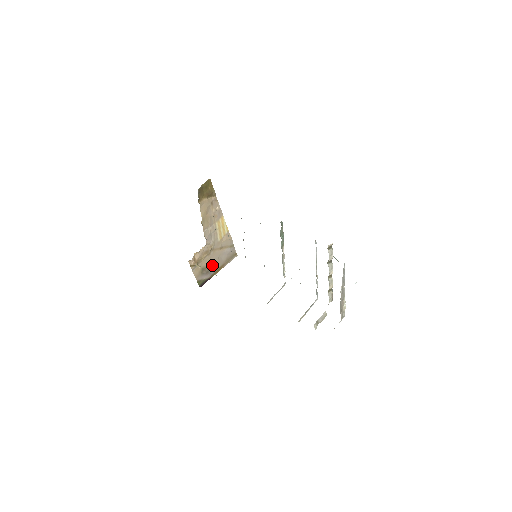
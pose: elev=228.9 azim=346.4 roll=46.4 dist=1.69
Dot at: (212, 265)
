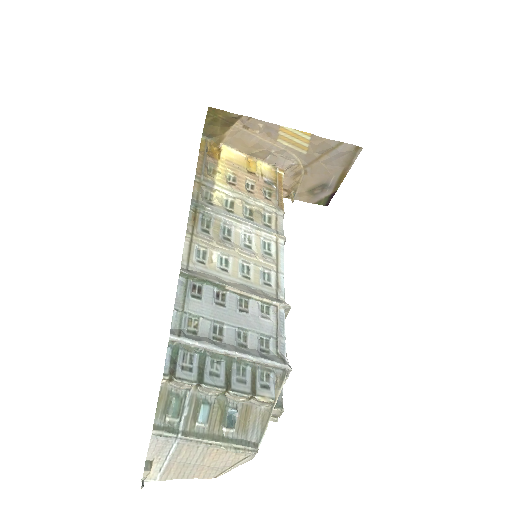
Dot at: (323, 180)
